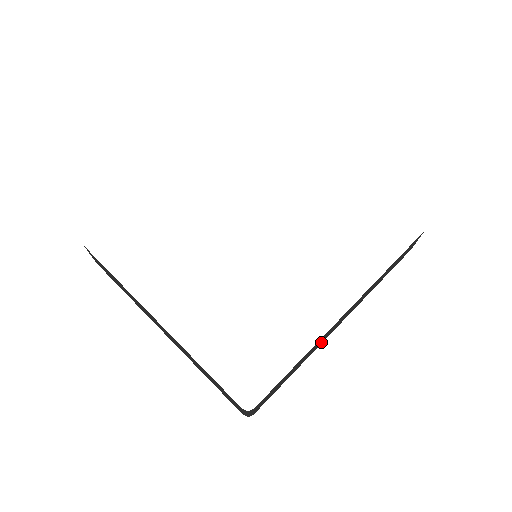
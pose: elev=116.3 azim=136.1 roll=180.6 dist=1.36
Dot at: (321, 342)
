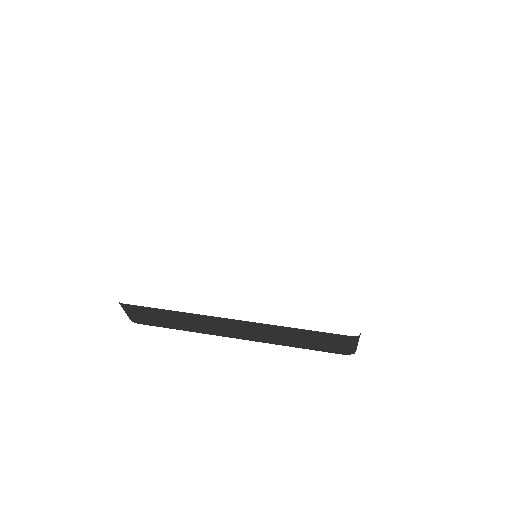
Dot at: (210, 330)
